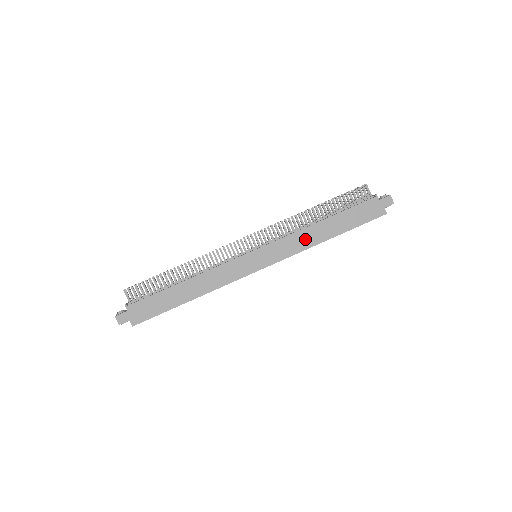
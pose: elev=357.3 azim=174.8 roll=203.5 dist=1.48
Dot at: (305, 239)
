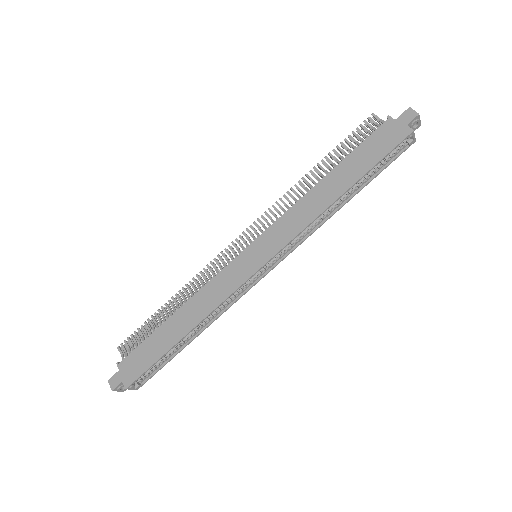
Dot at: (308, 208)
